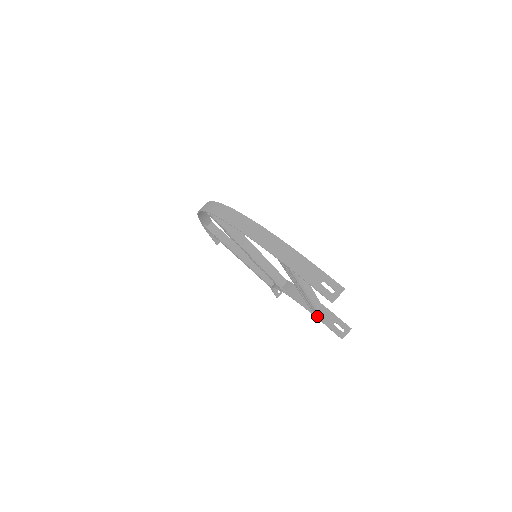
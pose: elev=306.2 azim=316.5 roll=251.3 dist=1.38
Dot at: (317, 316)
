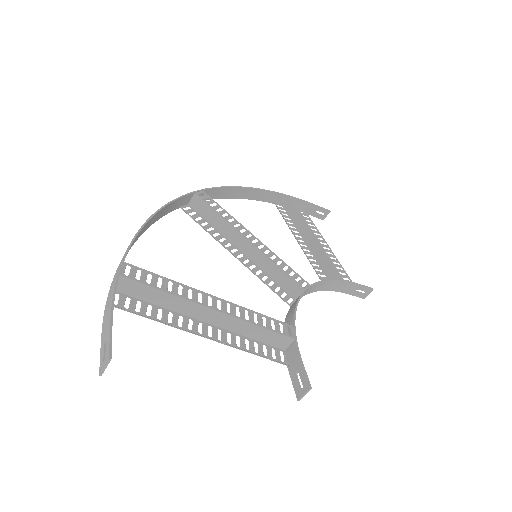
Dot at: (280, 356)
